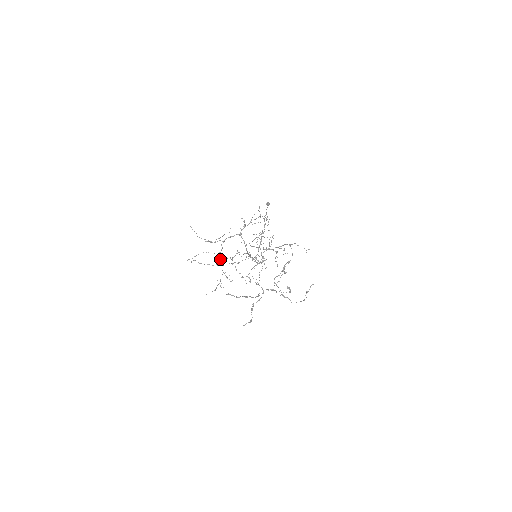
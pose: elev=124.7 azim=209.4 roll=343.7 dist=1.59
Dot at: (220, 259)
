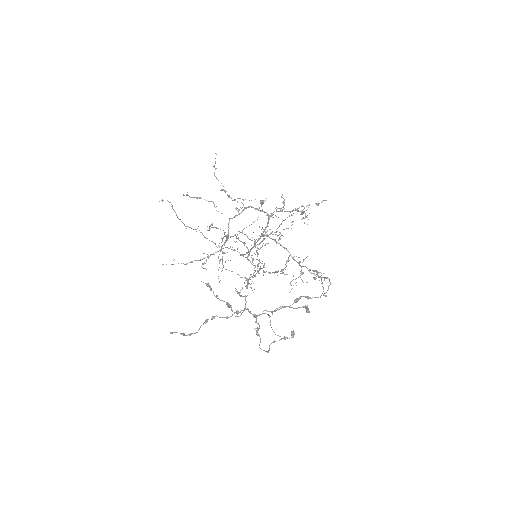
Dot at: occluded
